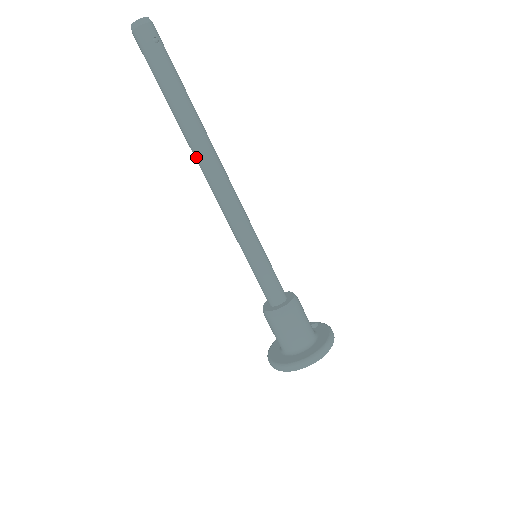
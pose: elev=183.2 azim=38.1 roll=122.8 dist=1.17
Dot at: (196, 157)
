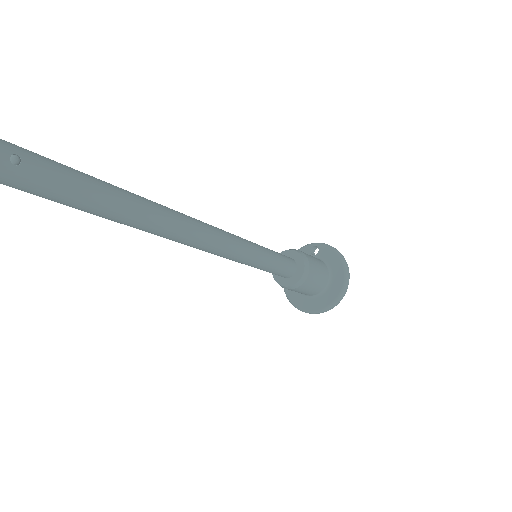
Dot at: occluded
